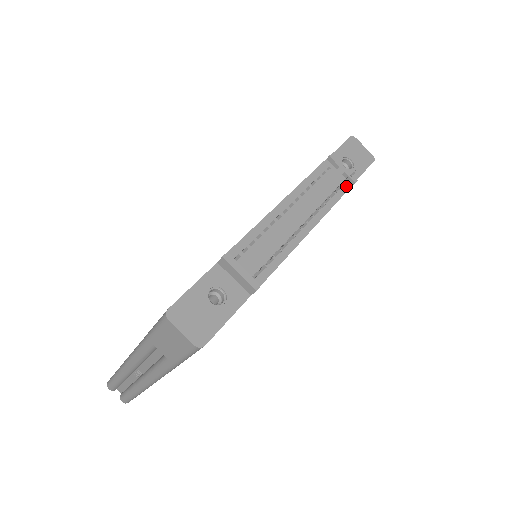
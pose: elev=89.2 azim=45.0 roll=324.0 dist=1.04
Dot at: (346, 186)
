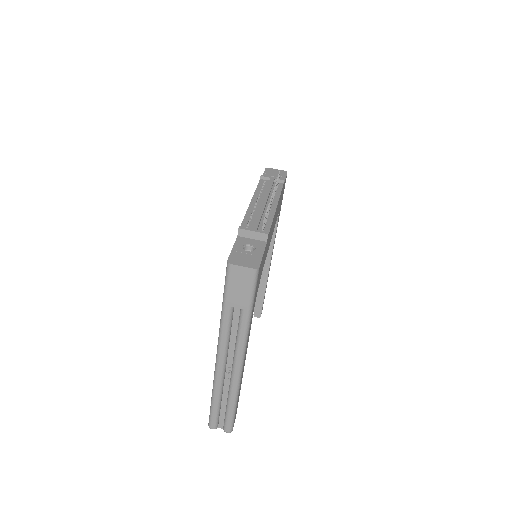
Dot at: (280, 185)
